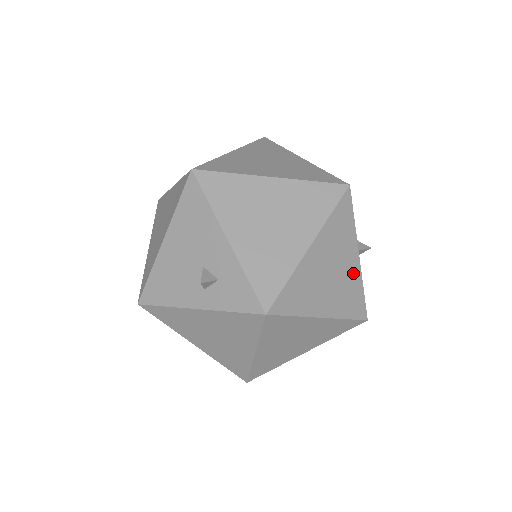
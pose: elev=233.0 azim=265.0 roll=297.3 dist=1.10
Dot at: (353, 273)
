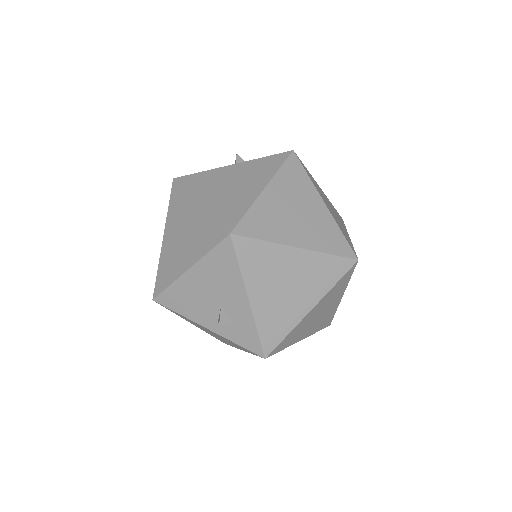
Dot at: (333, 307)
